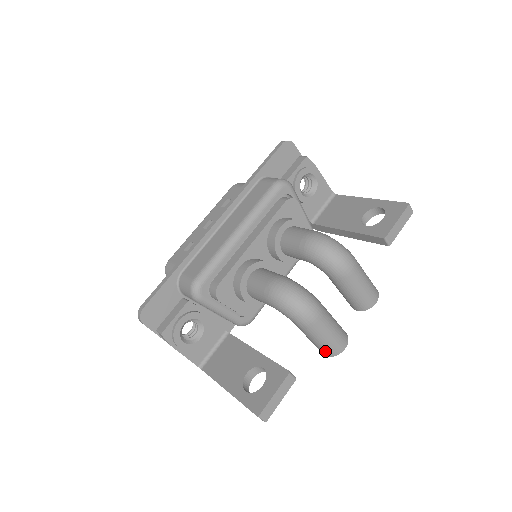
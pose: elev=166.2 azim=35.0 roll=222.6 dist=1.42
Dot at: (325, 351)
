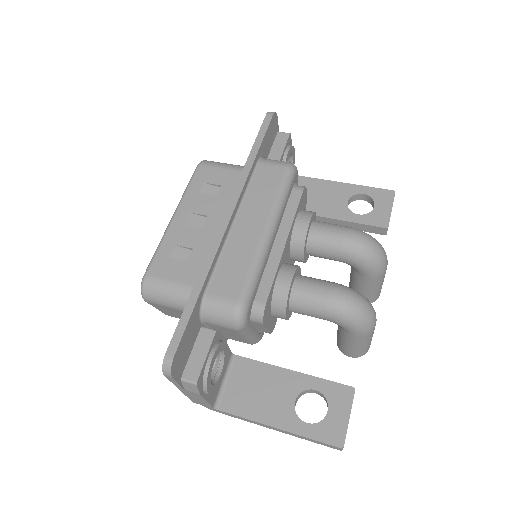
Dot at: (358, 354)
